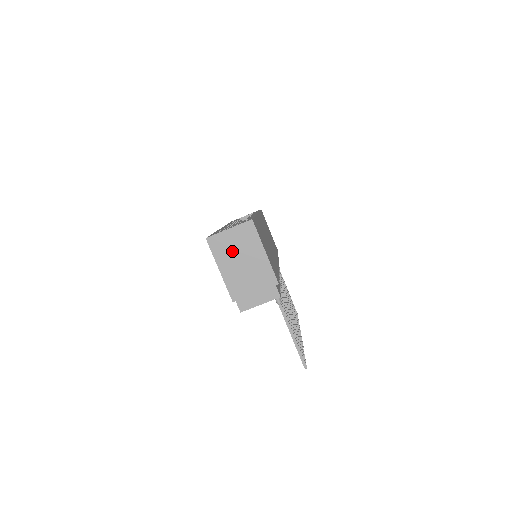
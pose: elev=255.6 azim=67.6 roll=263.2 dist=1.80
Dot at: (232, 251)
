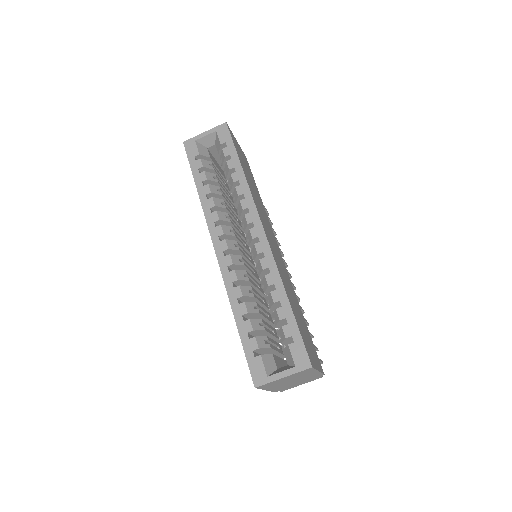
Dot at: (283, 382)
